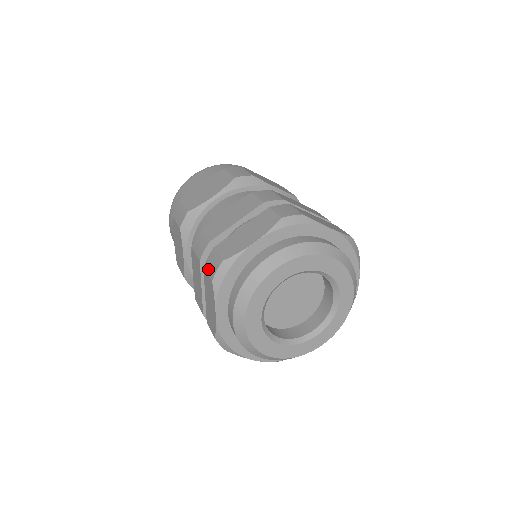
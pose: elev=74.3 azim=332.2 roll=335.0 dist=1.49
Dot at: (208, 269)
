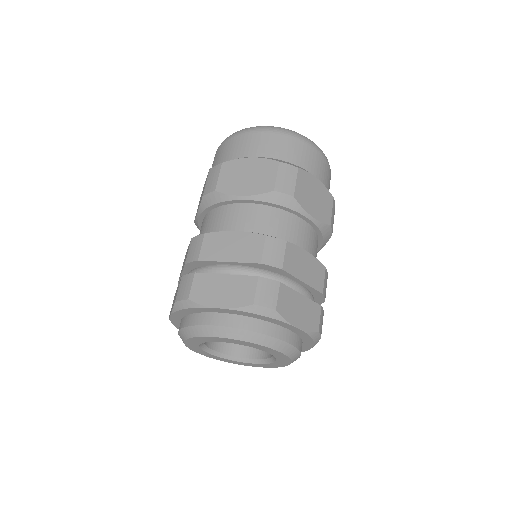
Dot at: (180, 286)
